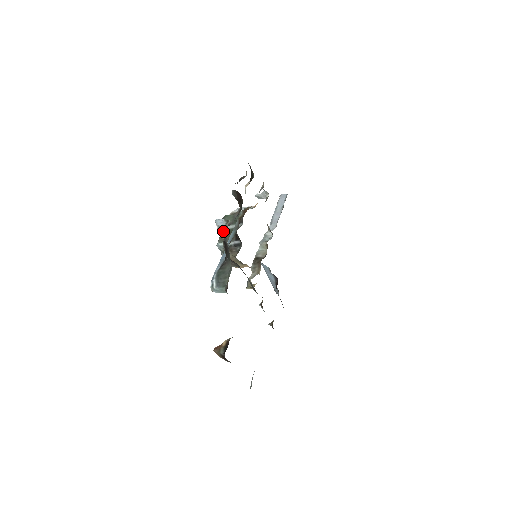
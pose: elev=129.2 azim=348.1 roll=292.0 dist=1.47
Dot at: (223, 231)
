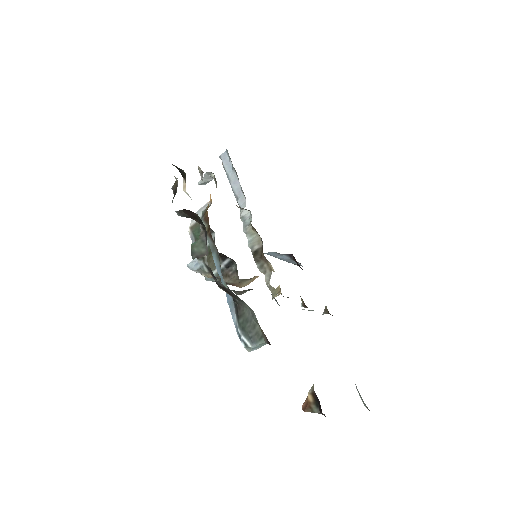
Dot at: (206, 272)
